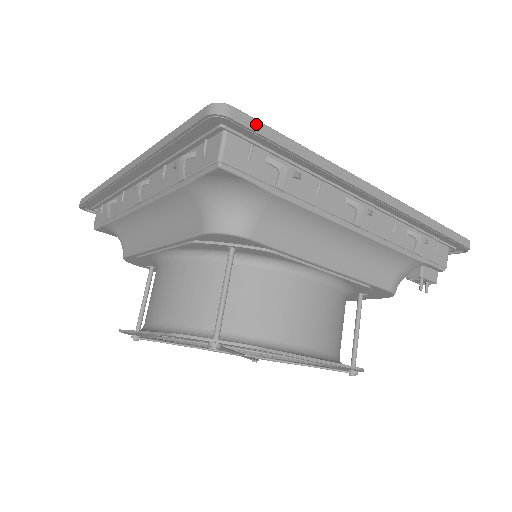
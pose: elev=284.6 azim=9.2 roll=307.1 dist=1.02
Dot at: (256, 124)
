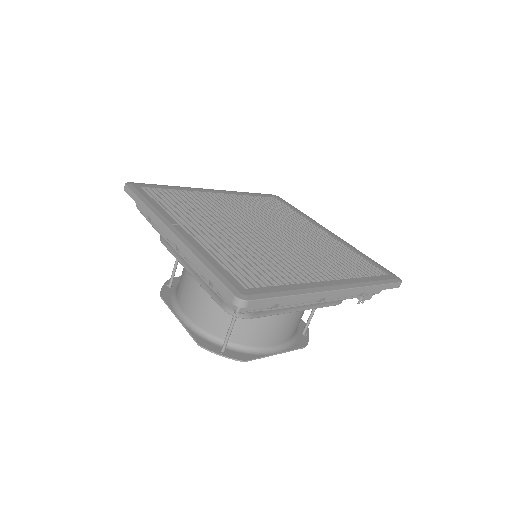
Dot at: (262, 302)
